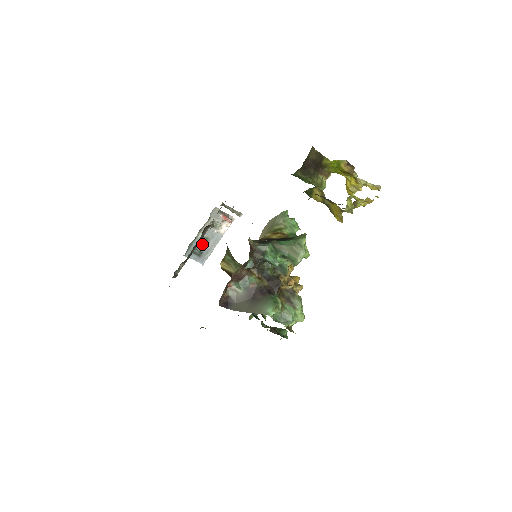
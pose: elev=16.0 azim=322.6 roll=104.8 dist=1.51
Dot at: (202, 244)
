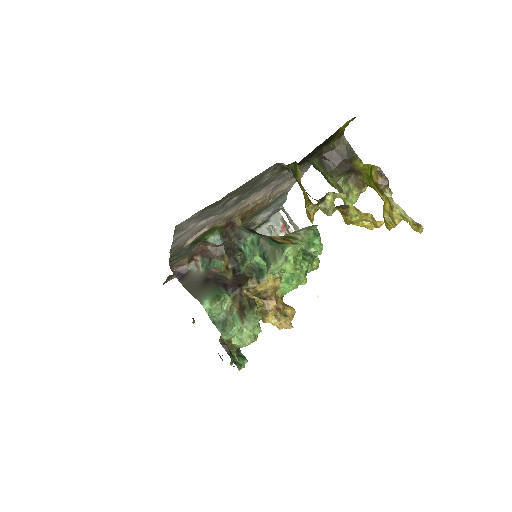
Dot at: occluded
